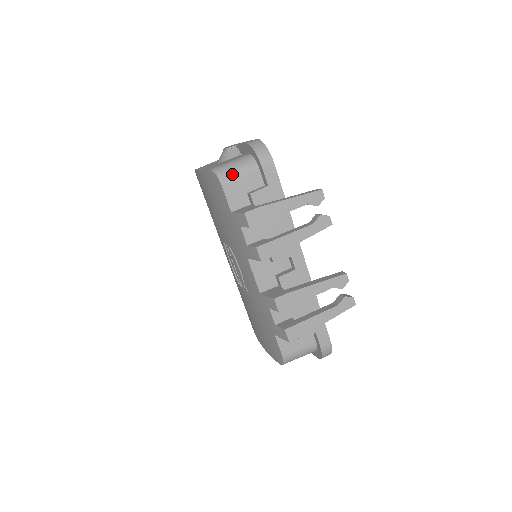
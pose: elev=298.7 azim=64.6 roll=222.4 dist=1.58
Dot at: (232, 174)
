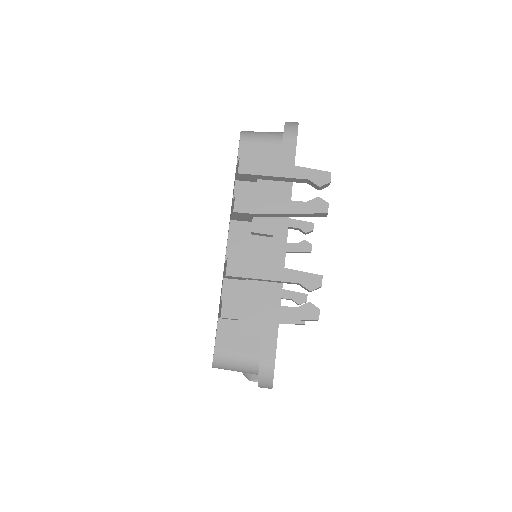
Dot at: (255, 136)
